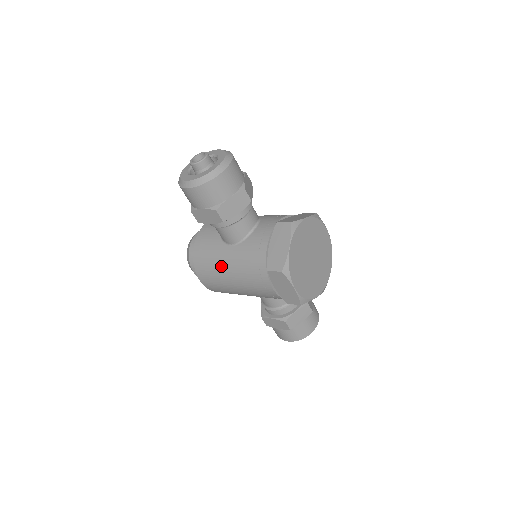
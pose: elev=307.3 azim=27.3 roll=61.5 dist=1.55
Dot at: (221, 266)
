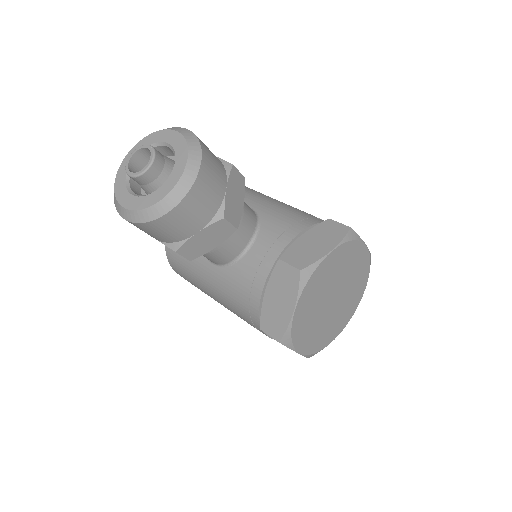
Dot at: (201, 282)
